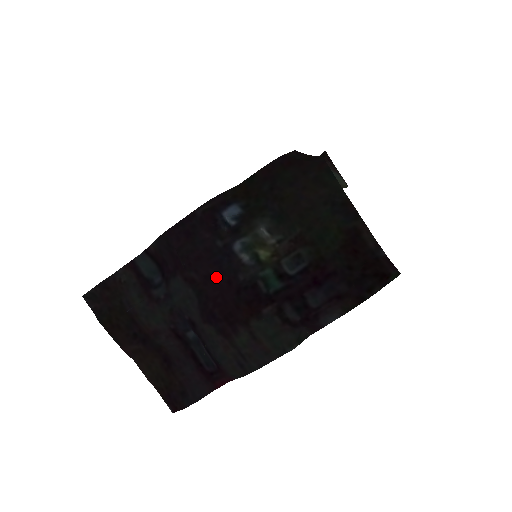
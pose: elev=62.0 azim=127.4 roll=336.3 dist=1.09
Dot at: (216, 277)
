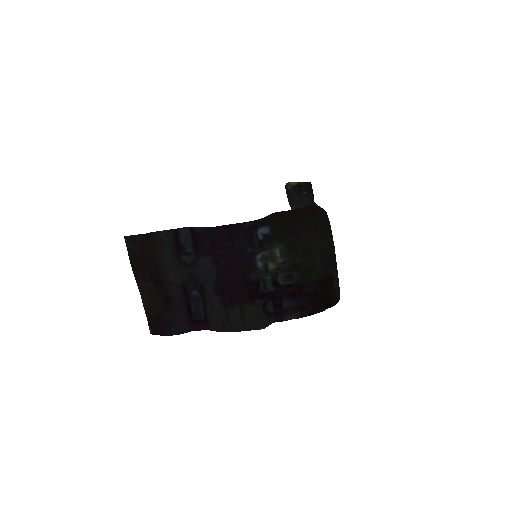
Dot at: (236, 268)
